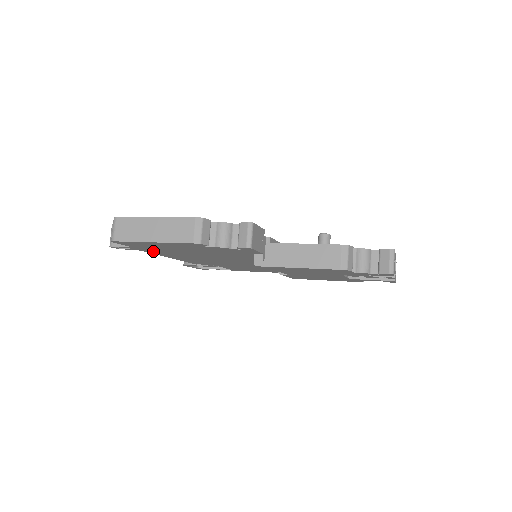
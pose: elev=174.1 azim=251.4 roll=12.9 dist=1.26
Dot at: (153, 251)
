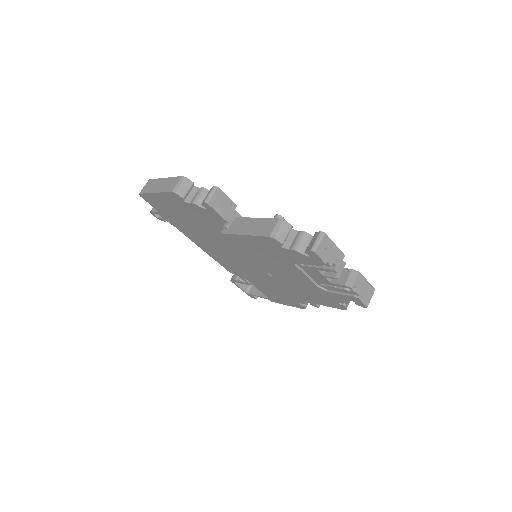
Dot at: (177, 225)
